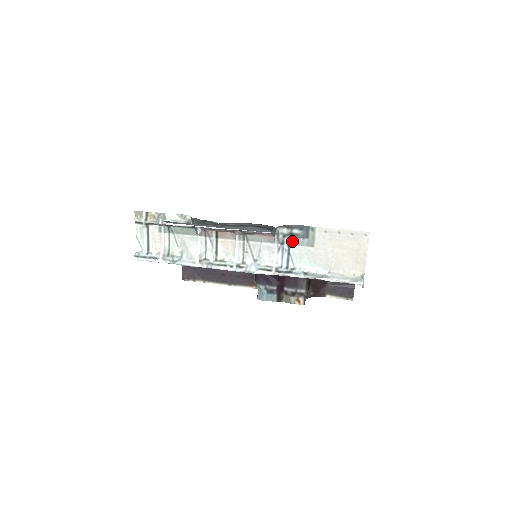
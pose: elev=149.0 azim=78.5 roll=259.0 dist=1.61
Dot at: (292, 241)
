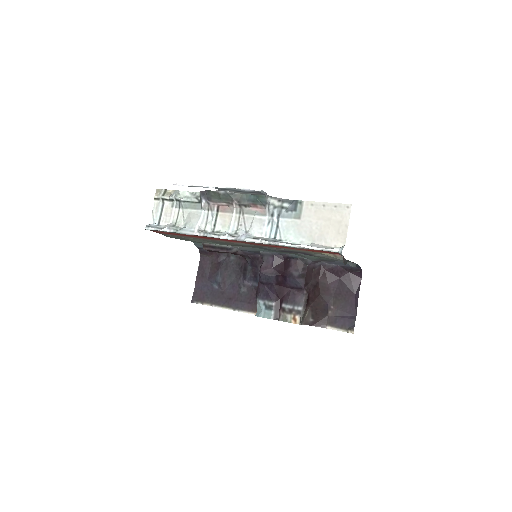
Dot at: (282, 214)
